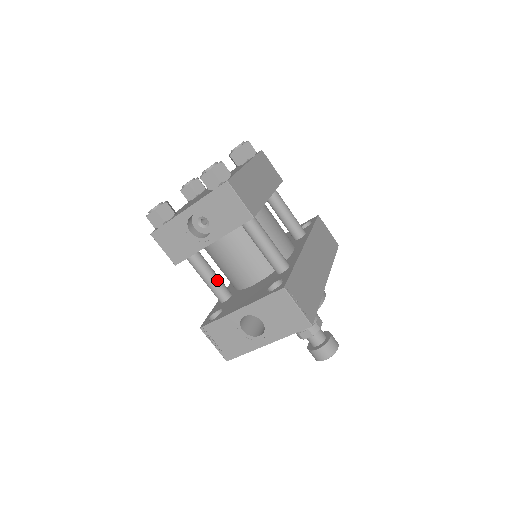
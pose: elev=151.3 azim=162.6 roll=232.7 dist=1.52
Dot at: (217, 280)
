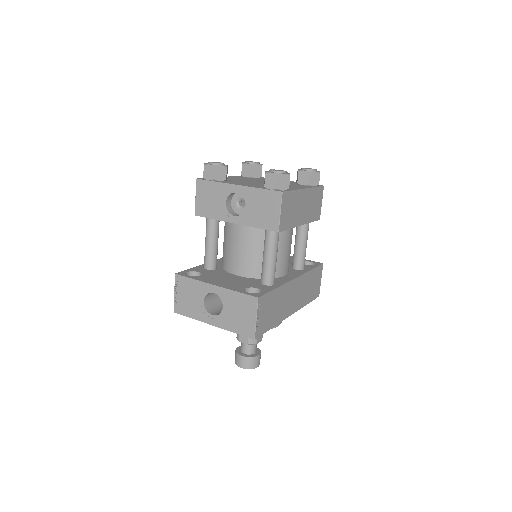
Dot at: (215, 250)
